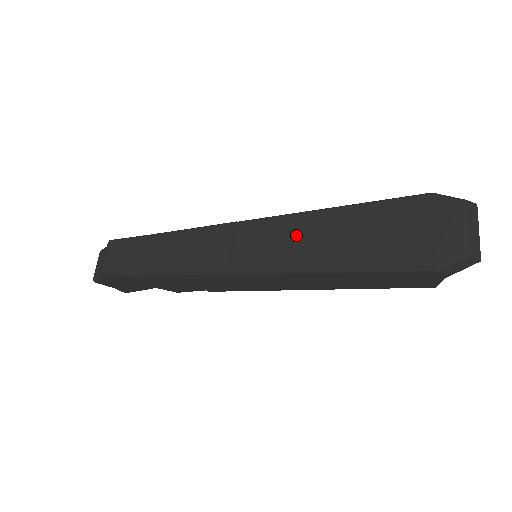
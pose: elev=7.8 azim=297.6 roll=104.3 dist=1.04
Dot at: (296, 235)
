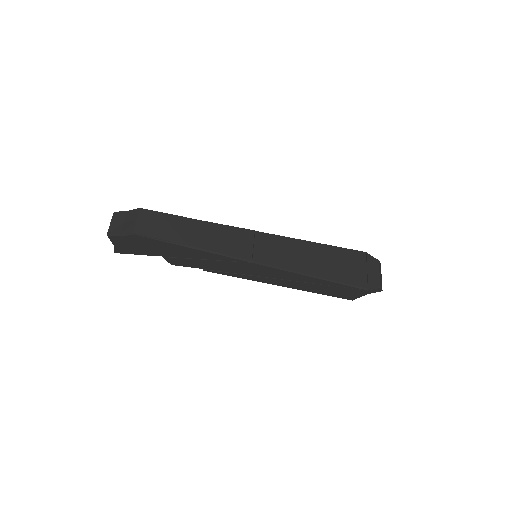
Dot at: (296, 251)
